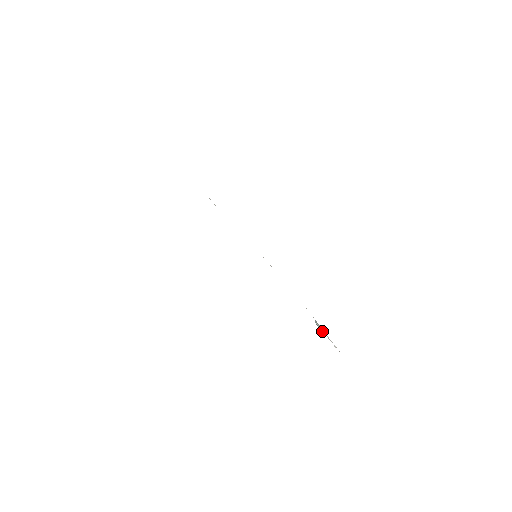
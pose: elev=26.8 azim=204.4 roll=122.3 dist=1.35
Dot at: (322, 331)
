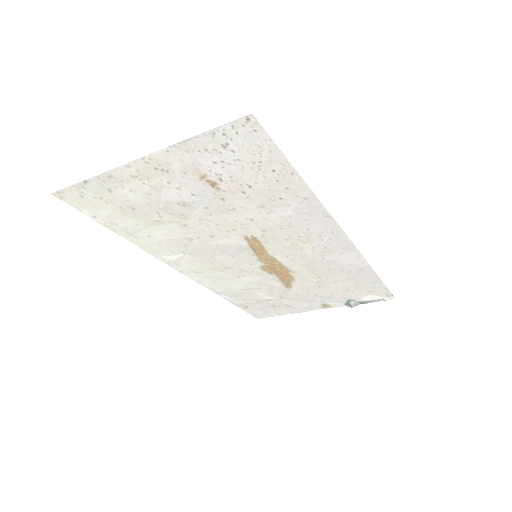
Dot at: (363, 302)
